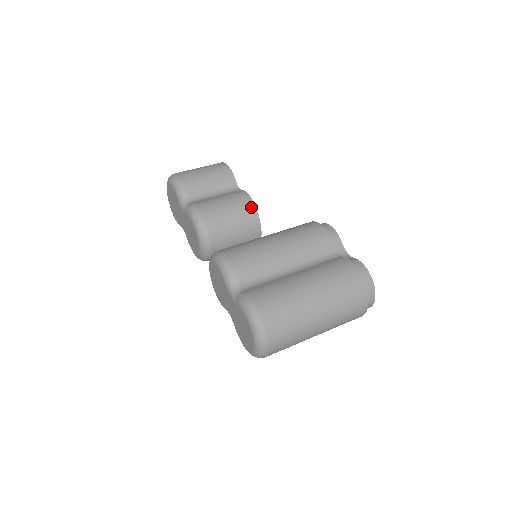
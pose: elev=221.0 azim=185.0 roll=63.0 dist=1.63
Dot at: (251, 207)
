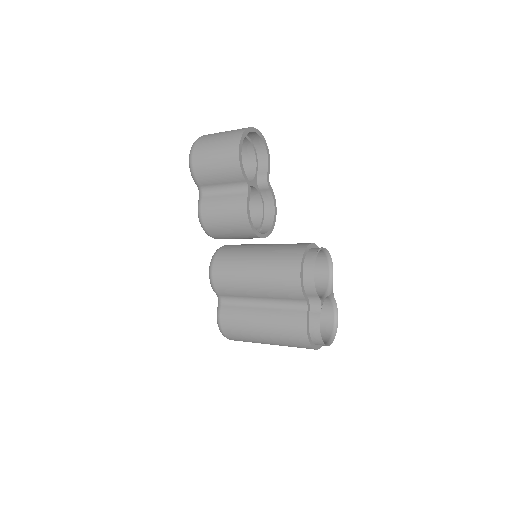
Dot at: (246, 226)
